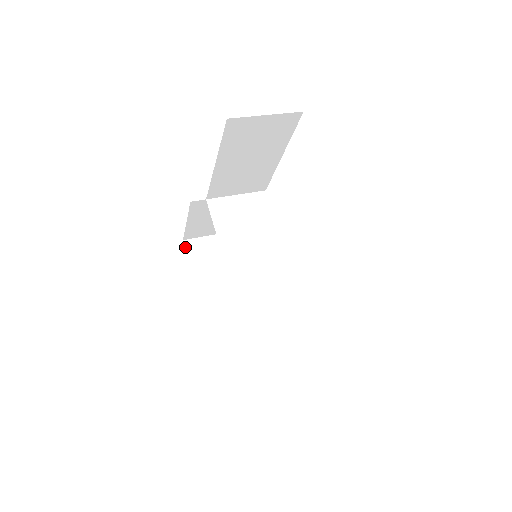
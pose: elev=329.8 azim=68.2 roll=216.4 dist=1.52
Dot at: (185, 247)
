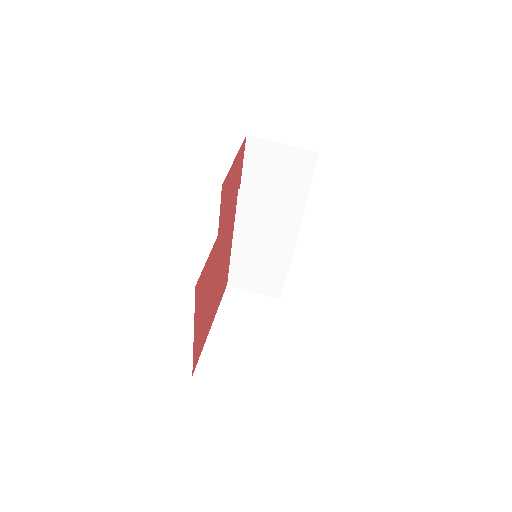
Dot at: (246, 142)
